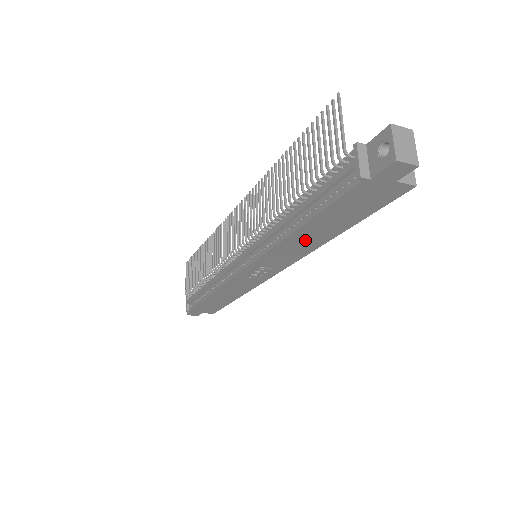
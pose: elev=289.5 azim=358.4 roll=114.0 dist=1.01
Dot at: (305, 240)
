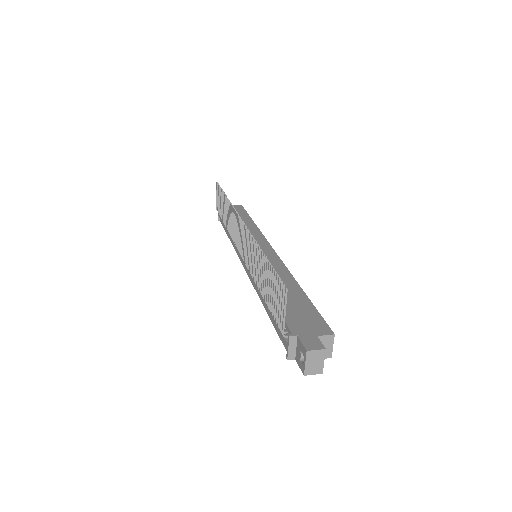
Dot at: occluded
